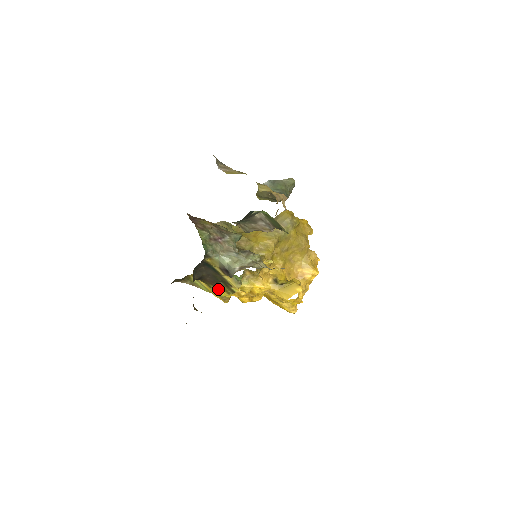
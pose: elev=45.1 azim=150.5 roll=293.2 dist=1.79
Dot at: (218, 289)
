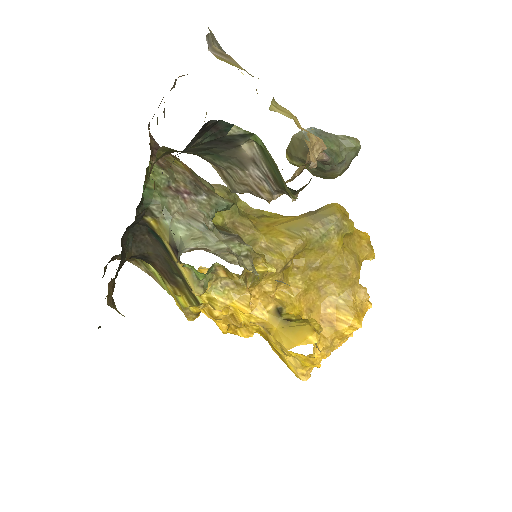
Dot at: (175, 289)
